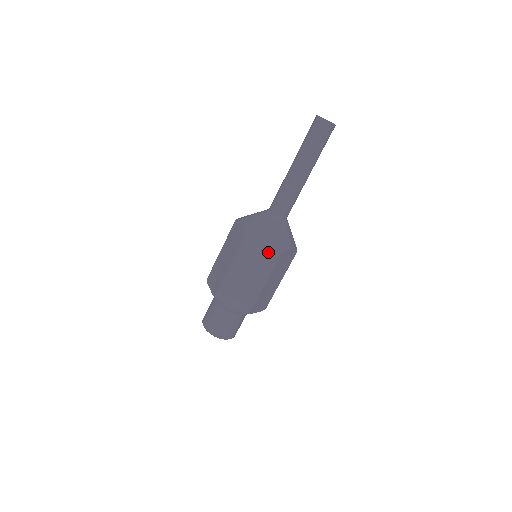
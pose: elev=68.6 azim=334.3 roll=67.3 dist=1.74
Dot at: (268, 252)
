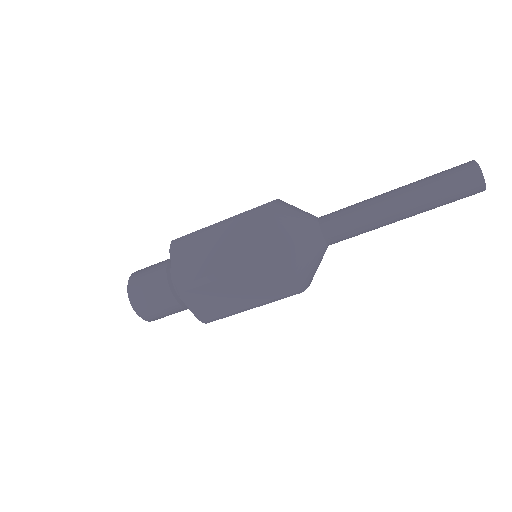
Dot at: (268, 241)
